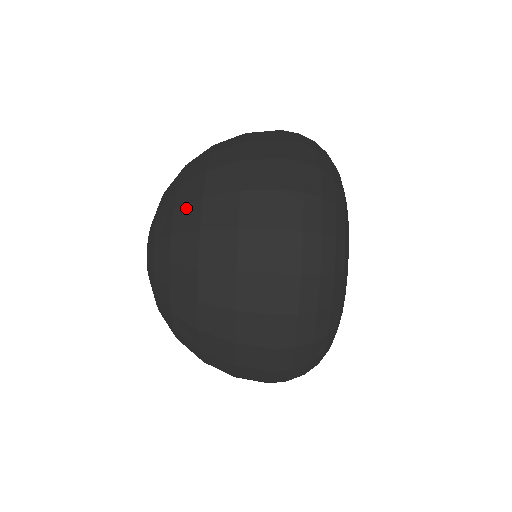
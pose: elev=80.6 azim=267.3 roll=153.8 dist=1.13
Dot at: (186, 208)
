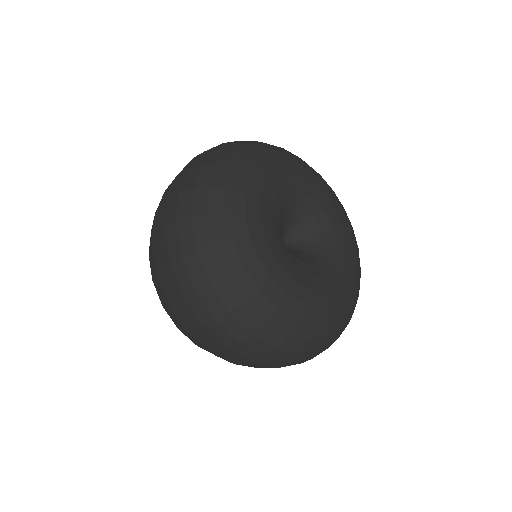
Dot at: occluded
